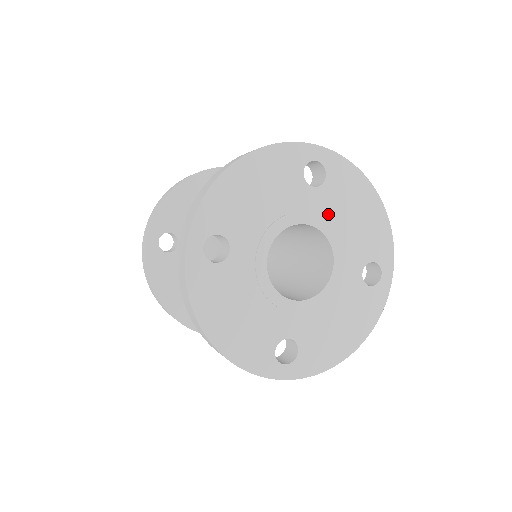
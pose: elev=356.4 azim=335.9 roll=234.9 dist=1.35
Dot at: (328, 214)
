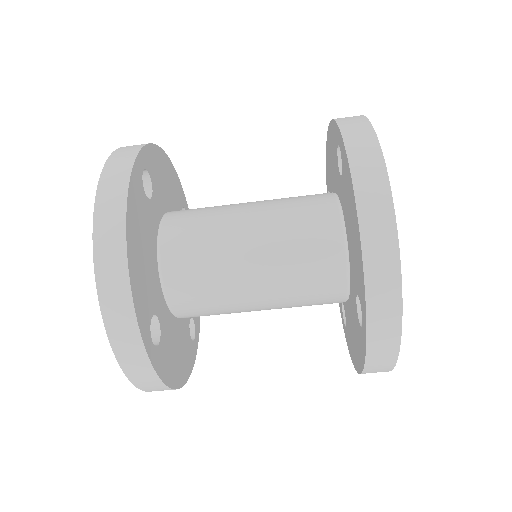
Dot at: occluded
